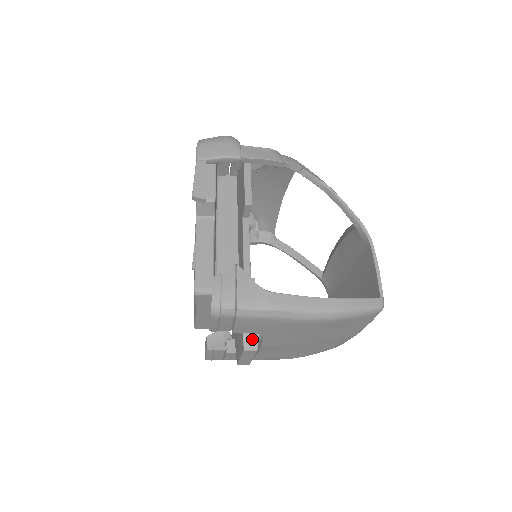
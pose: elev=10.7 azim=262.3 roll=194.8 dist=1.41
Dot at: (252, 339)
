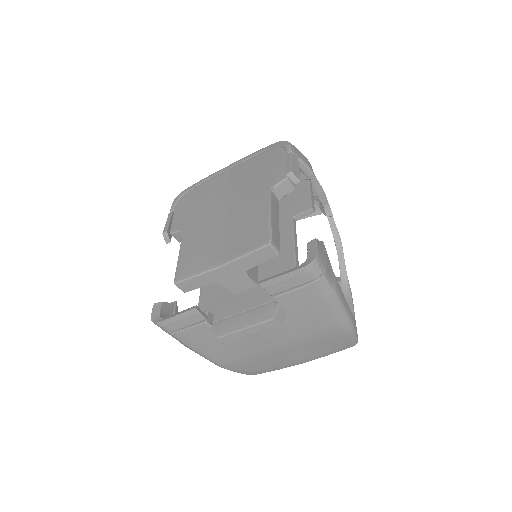
Dot at: (282, 313)
